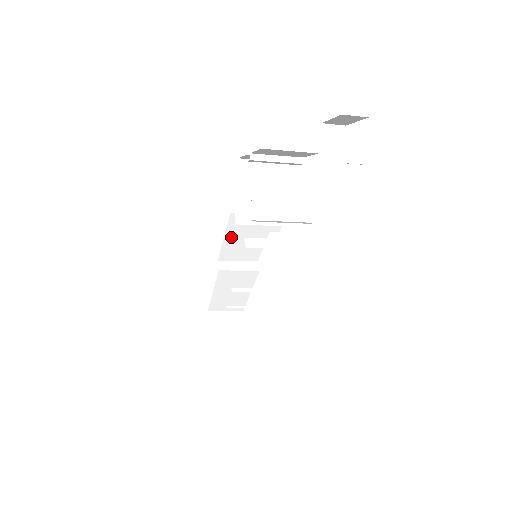
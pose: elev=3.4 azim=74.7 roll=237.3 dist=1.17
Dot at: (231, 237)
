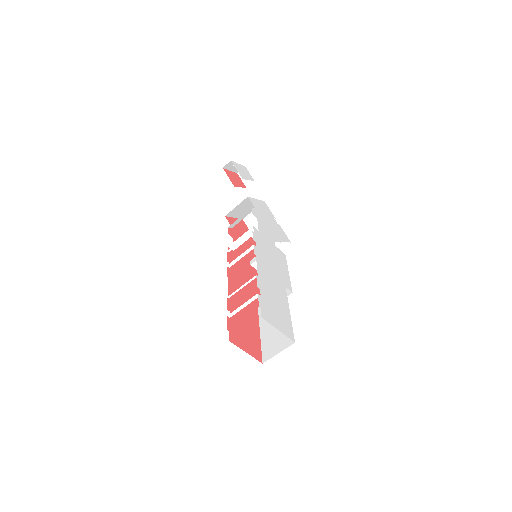
Dot at: occluded
